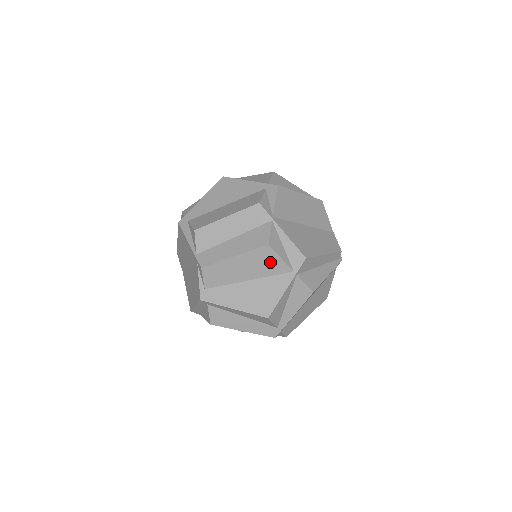
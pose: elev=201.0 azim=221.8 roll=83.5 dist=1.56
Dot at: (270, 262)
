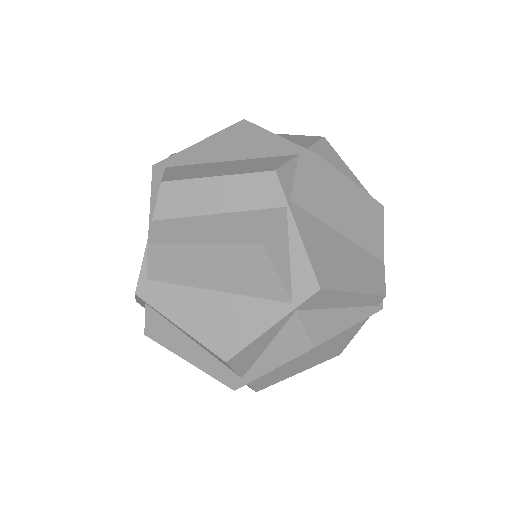
Dot at: (258, 274)
